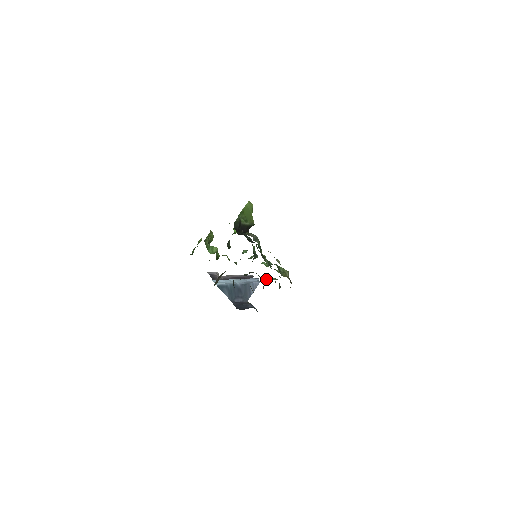
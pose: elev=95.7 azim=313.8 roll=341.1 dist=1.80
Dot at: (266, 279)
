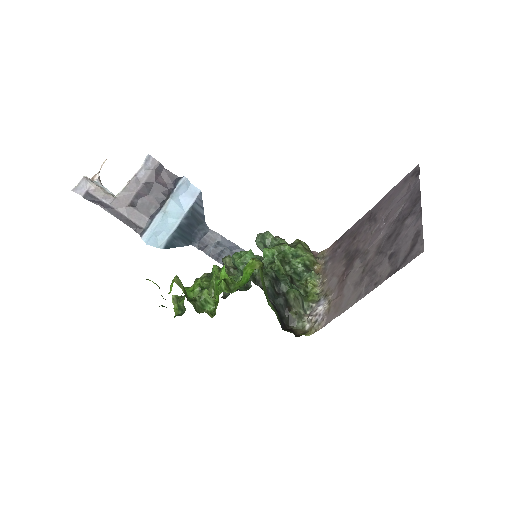
Dot at: occluded
